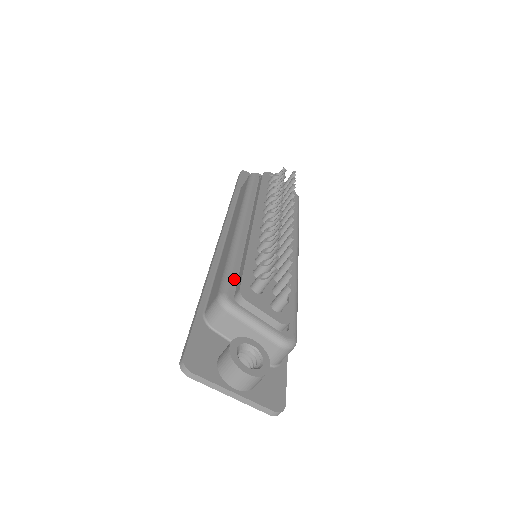
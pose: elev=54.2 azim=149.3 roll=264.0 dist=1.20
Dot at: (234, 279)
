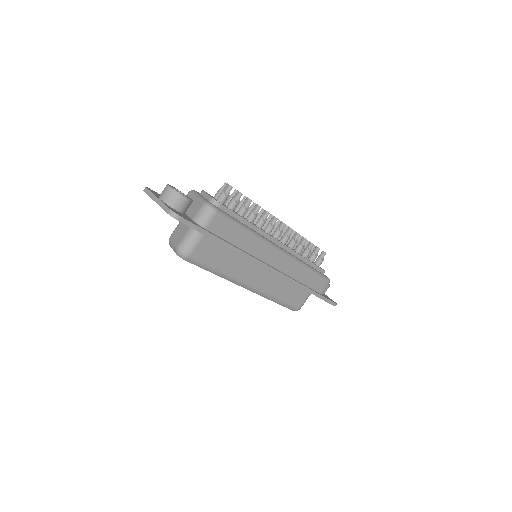
Dot at: occluded
